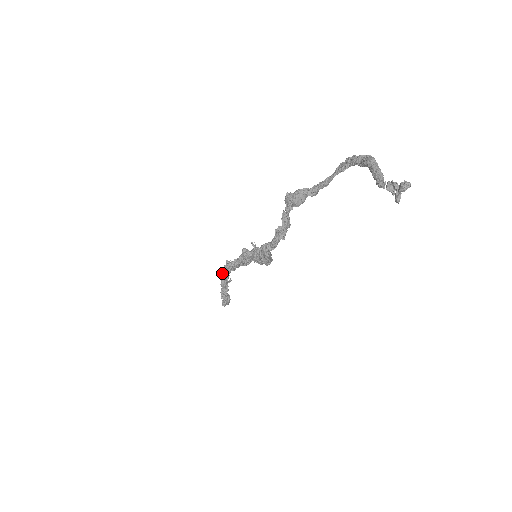
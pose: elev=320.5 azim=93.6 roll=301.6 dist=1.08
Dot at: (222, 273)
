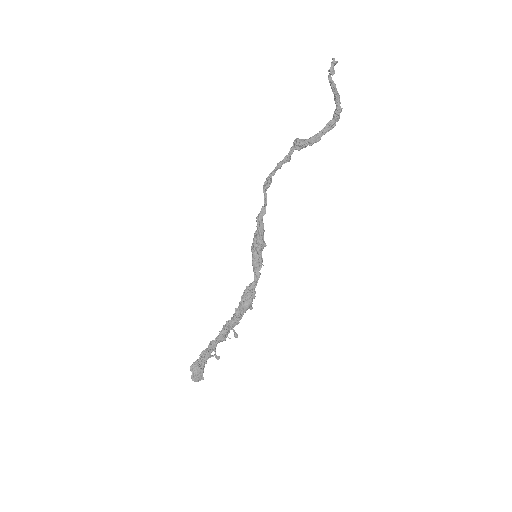
Dot at: occluded
